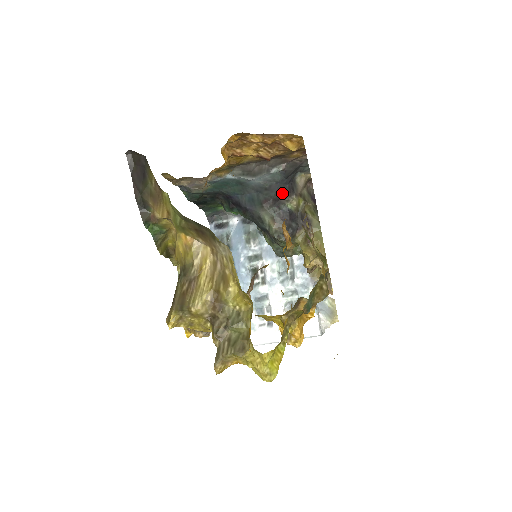
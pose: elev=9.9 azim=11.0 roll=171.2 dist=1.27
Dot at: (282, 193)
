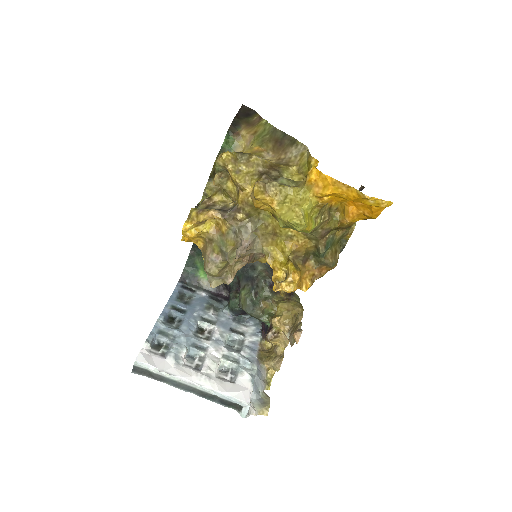
Dot at: occluded
